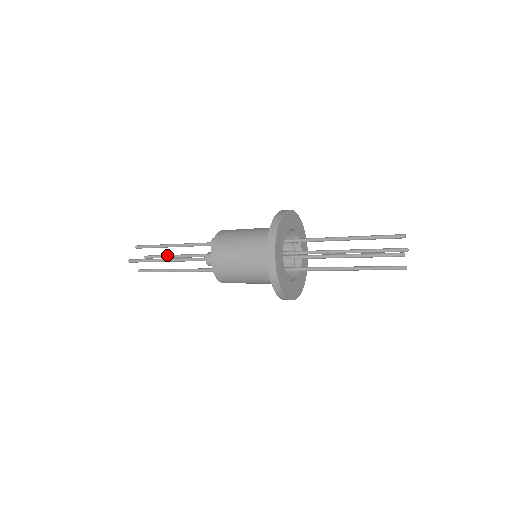
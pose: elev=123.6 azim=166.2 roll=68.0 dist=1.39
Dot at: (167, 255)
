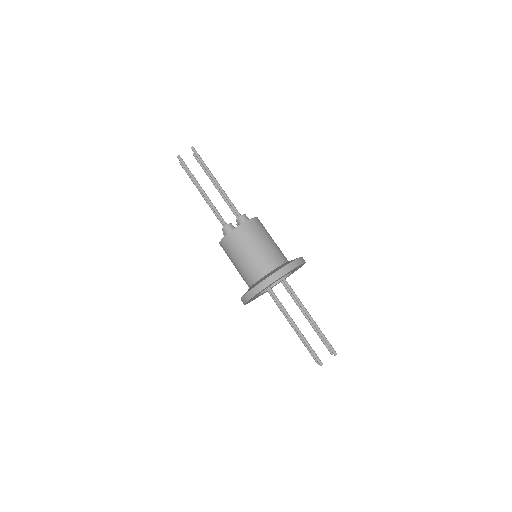
Dot at: (208, 174)
